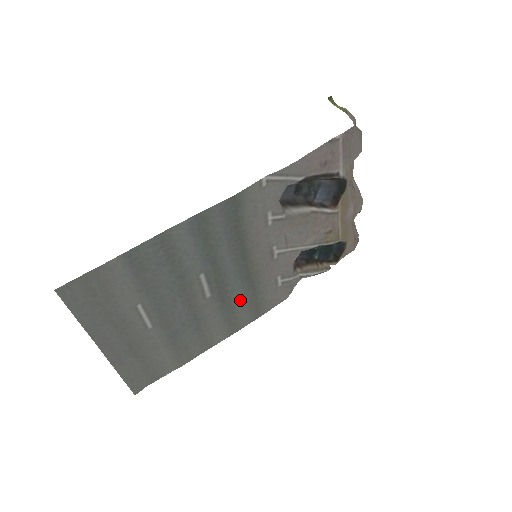
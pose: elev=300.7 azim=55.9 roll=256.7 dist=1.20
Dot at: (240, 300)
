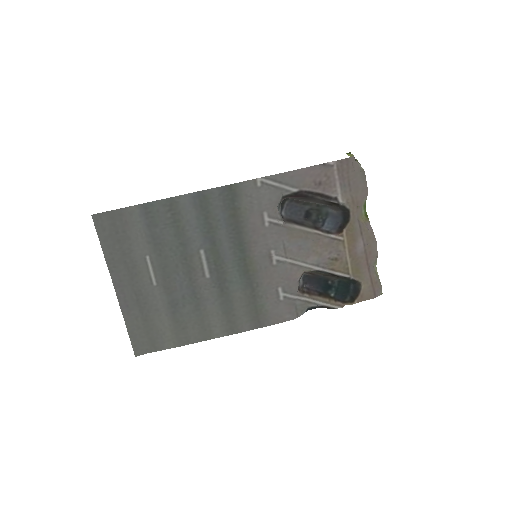
Dot at: (238, 296)
